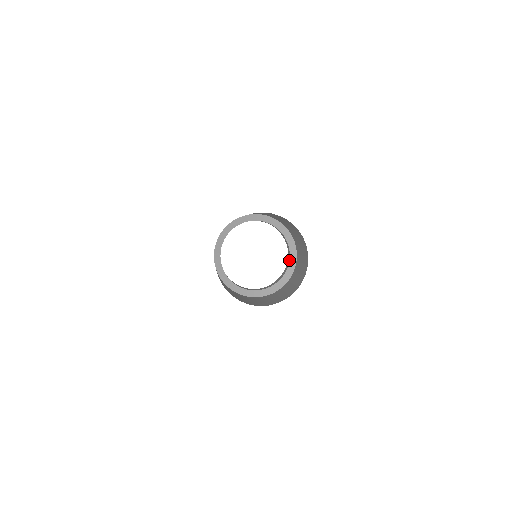
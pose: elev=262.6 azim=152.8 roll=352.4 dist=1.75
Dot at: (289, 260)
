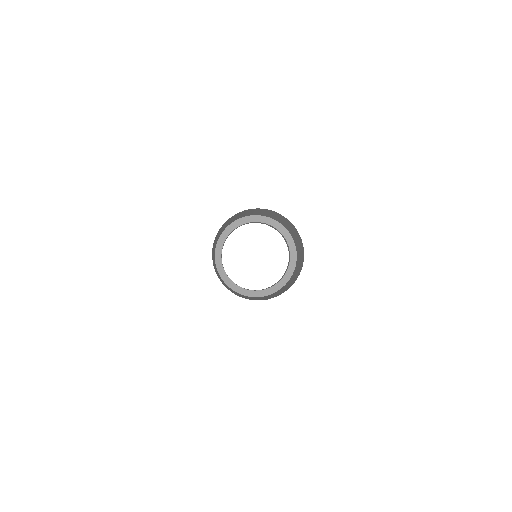
Dot at: (289, 251)
